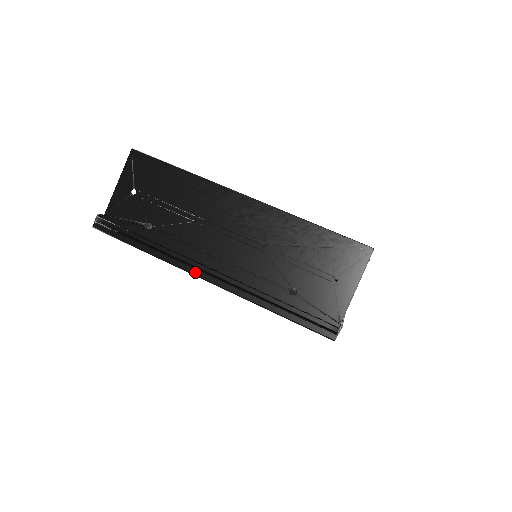
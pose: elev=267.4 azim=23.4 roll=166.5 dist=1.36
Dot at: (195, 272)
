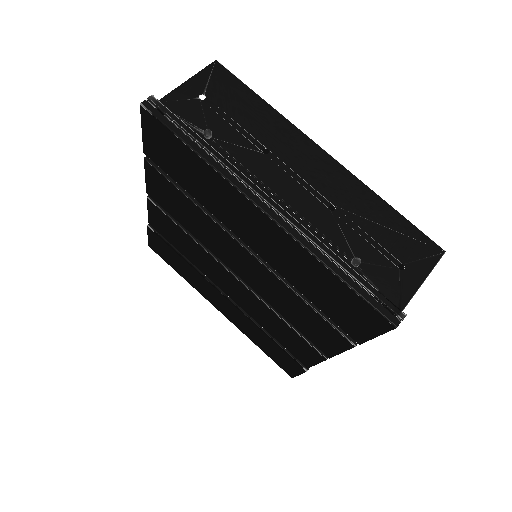
Dot at: (253, 197)
